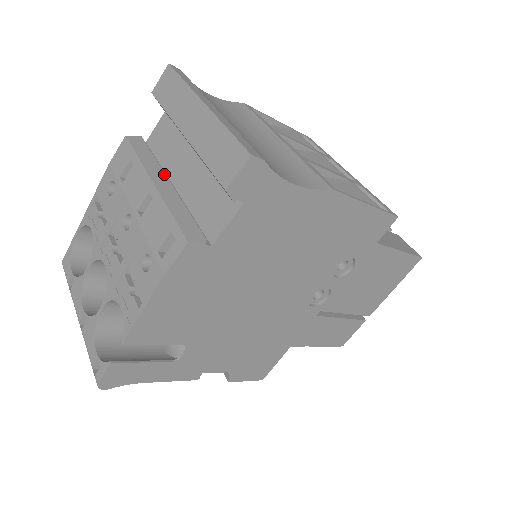
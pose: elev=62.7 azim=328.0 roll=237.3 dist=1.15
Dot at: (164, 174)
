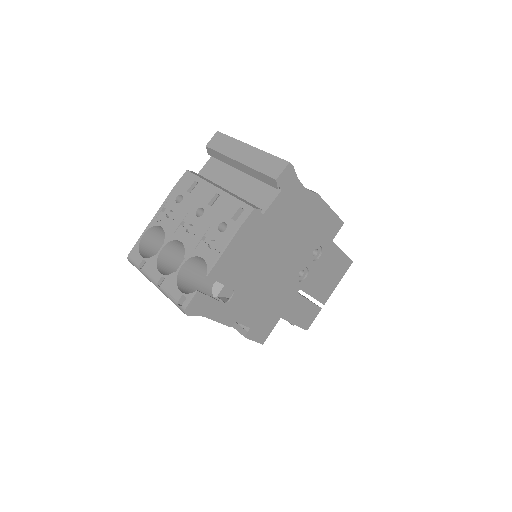
Dot at: (220, 186)
